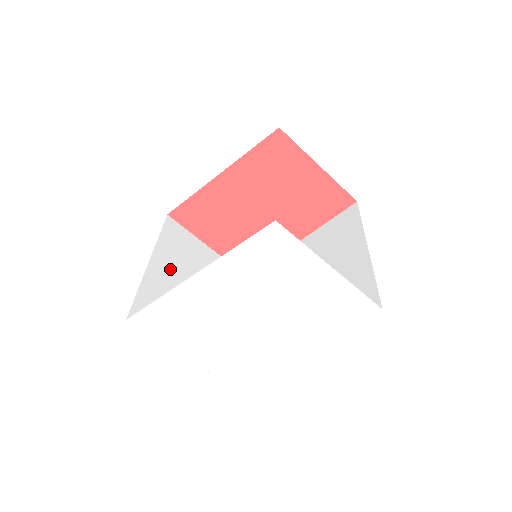
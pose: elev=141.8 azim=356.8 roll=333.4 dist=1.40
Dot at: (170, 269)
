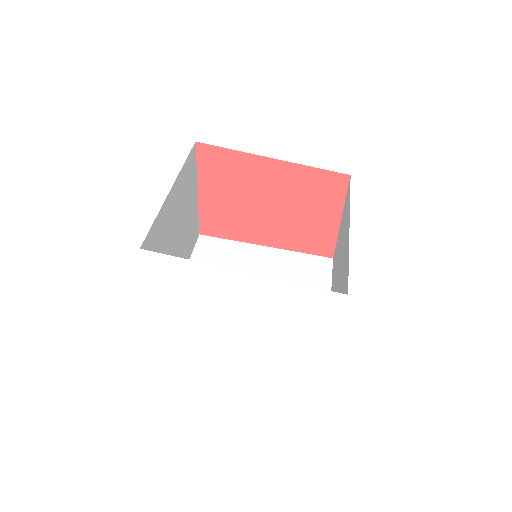
Dot at: (176, 204)
